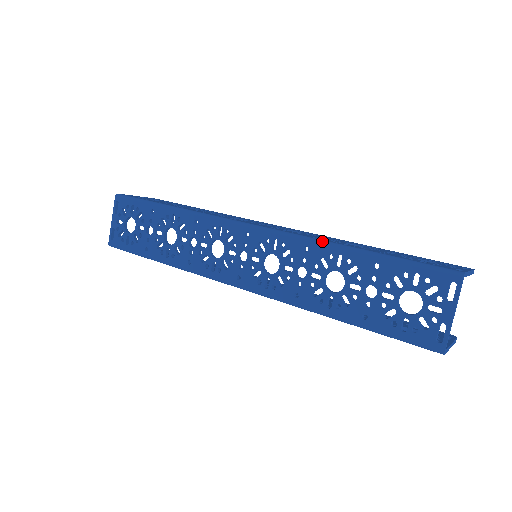
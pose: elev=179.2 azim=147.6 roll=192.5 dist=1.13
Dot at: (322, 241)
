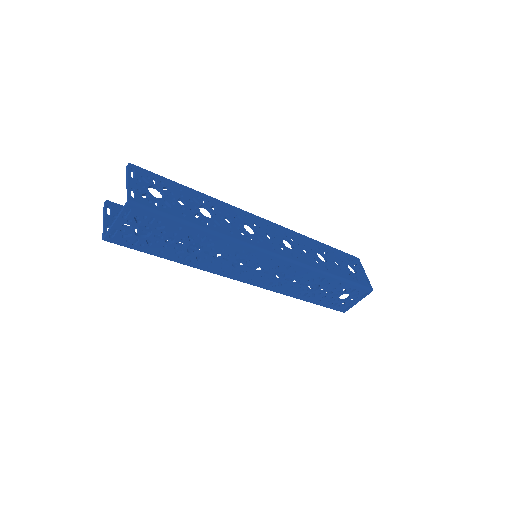
Dot at: (318, 270)
